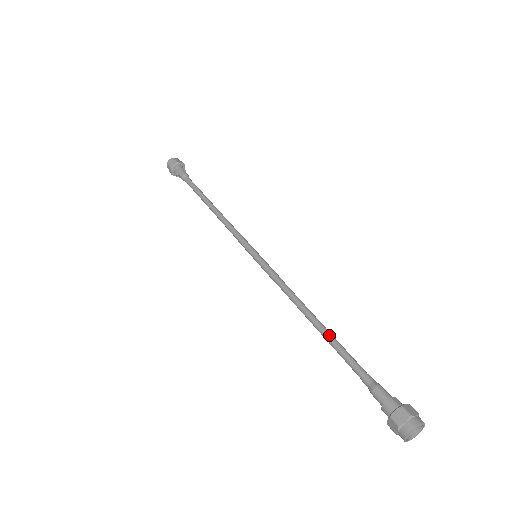
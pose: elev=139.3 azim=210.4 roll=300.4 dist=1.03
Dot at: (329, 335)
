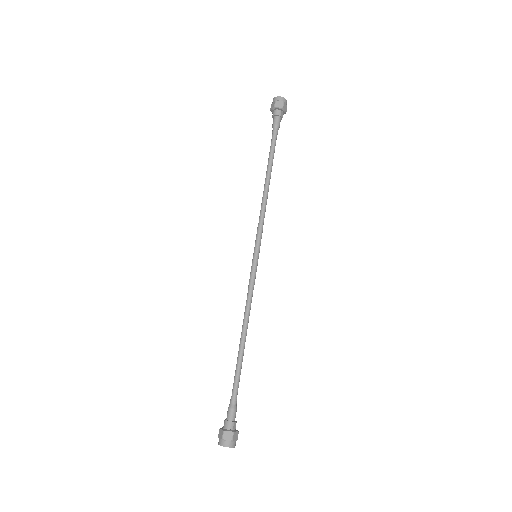
Dot at: (241, 356)
